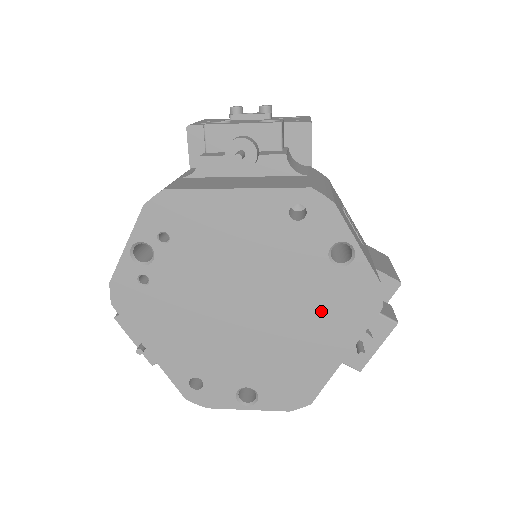
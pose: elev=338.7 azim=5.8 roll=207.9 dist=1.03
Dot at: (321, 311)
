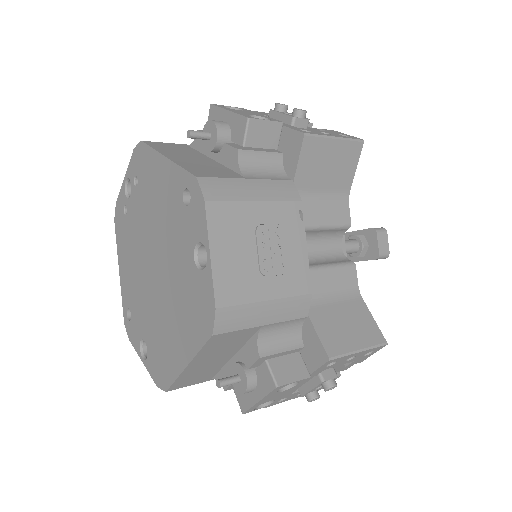
Dot at: (183, 305)
